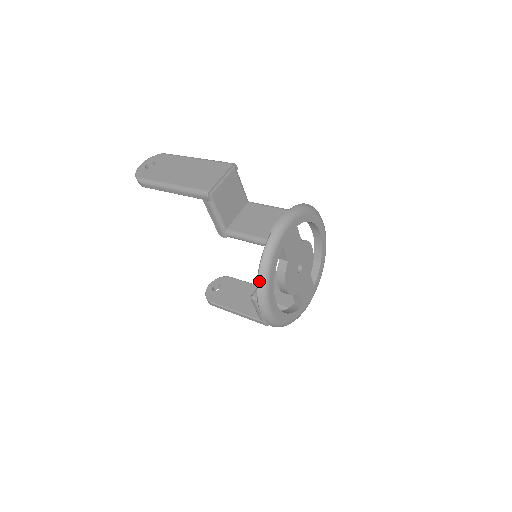
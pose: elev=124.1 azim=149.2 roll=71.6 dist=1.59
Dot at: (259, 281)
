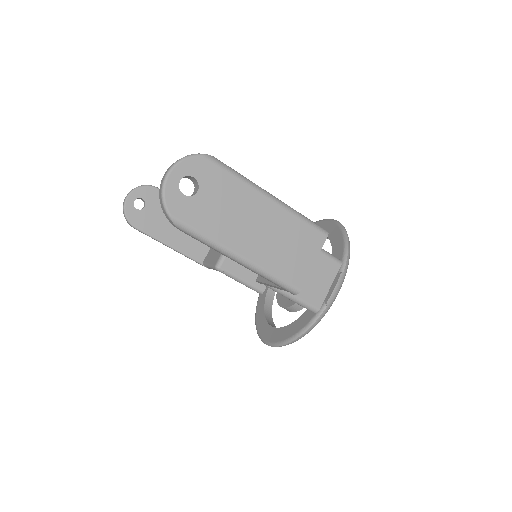
Dot at: (292, 342)
